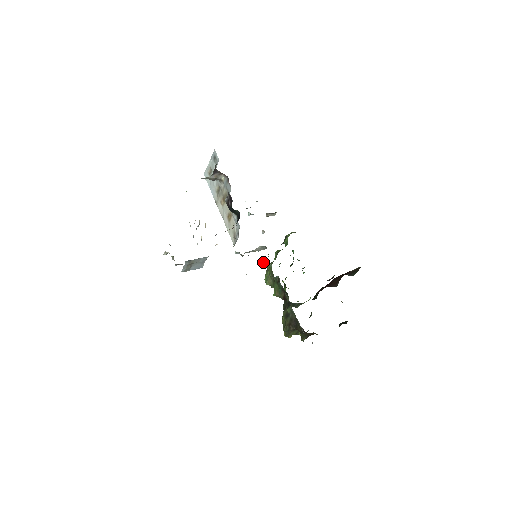
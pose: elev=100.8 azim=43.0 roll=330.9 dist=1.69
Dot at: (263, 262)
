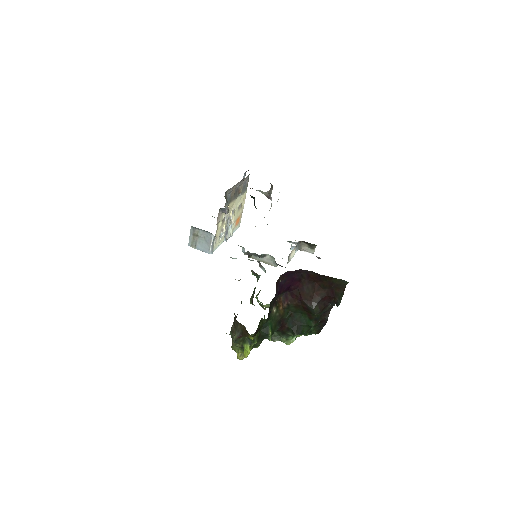
Dot at: (259, 264)
